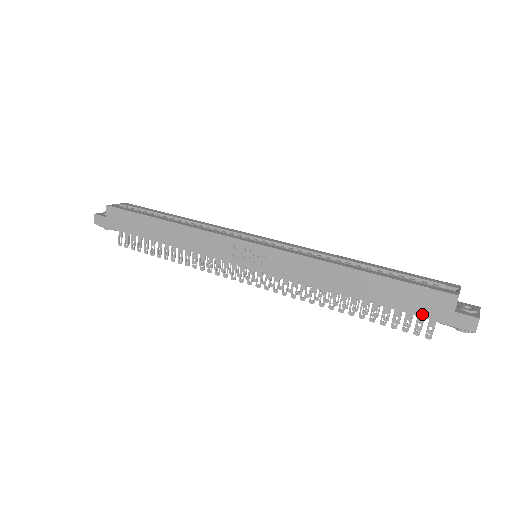
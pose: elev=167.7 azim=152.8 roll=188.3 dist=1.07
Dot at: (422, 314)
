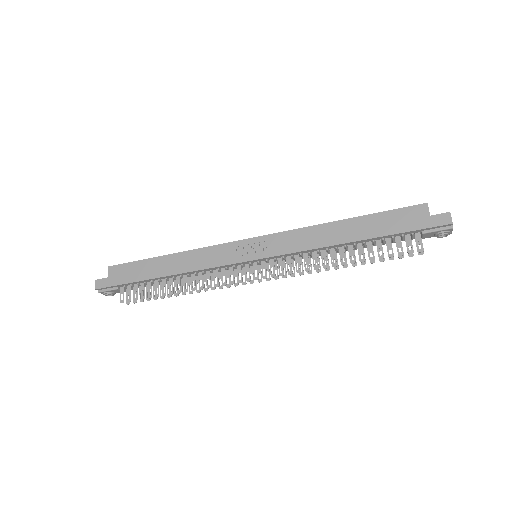
Dot at: (408, 229)
